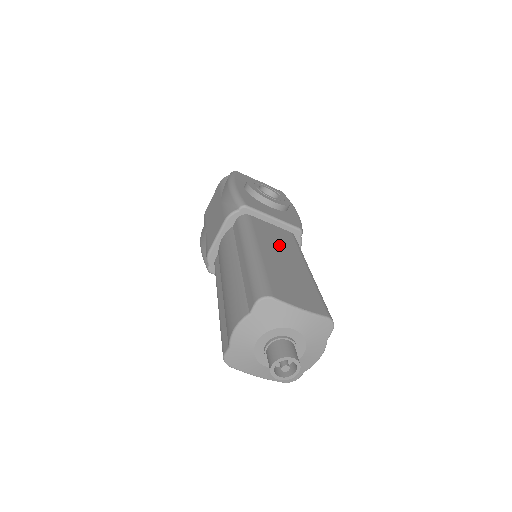
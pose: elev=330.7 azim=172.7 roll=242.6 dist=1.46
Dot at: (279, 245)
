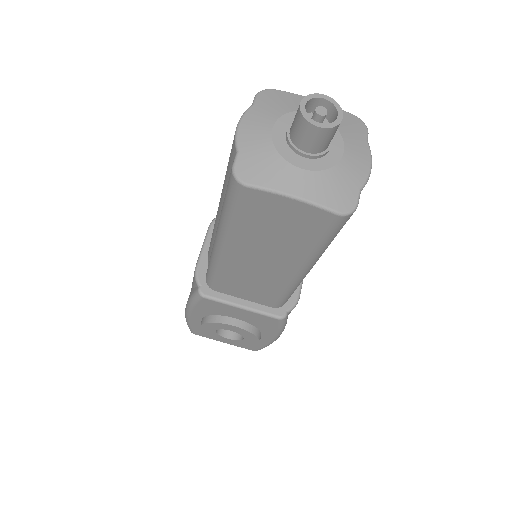
Dot at: occluded
